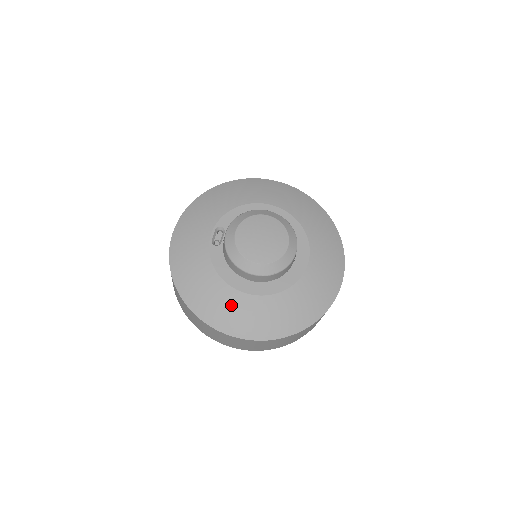
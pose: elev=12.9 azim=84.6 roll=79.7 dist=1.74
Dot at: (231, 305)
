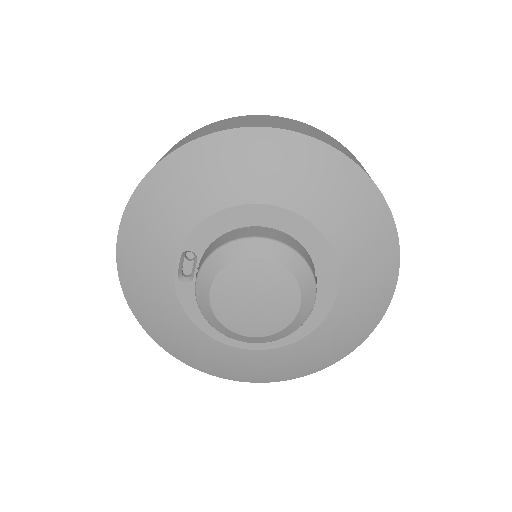
Dot at: (217, 356)
